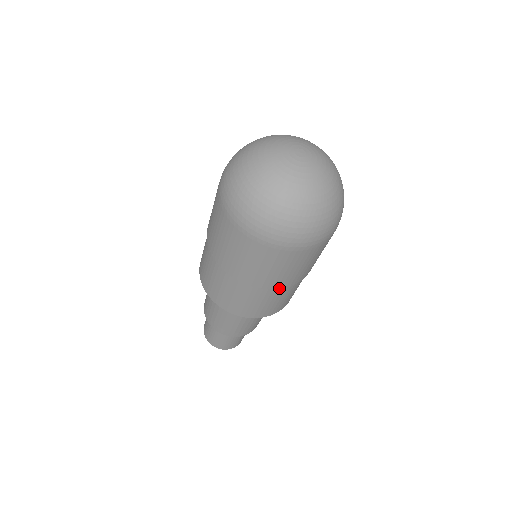
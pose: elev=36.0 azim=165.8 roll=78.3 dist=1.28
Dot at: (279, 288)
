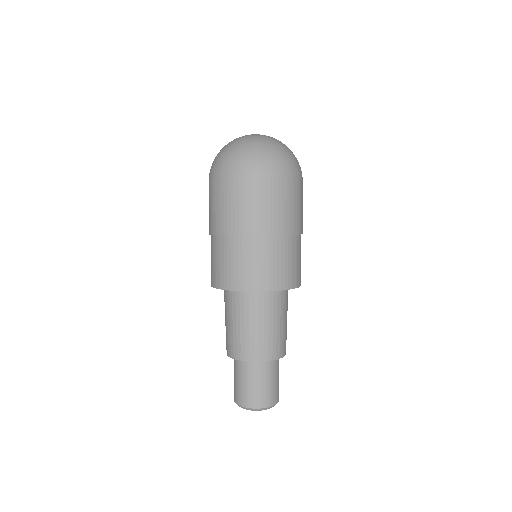
Dot at: (229, 234)
